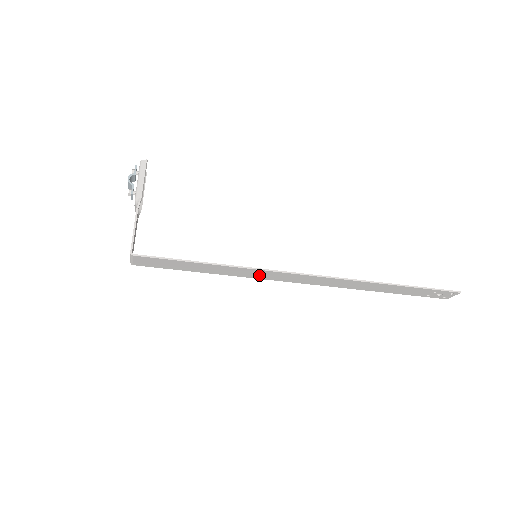
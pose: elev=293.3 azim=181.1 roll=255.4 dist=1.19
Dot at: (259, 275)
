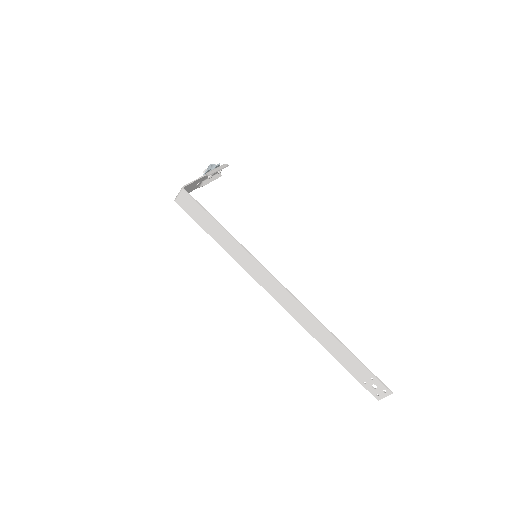
Dot at: (250, 266)
